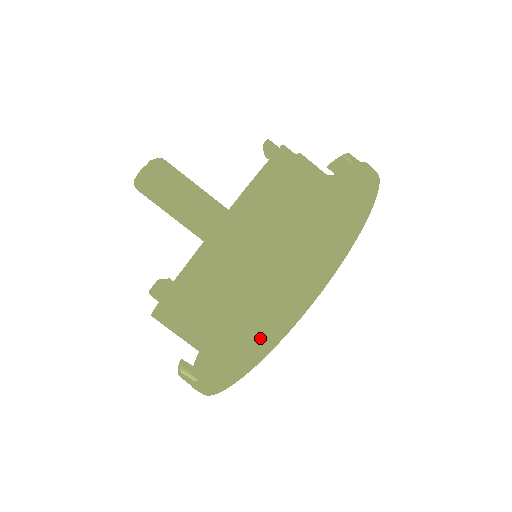
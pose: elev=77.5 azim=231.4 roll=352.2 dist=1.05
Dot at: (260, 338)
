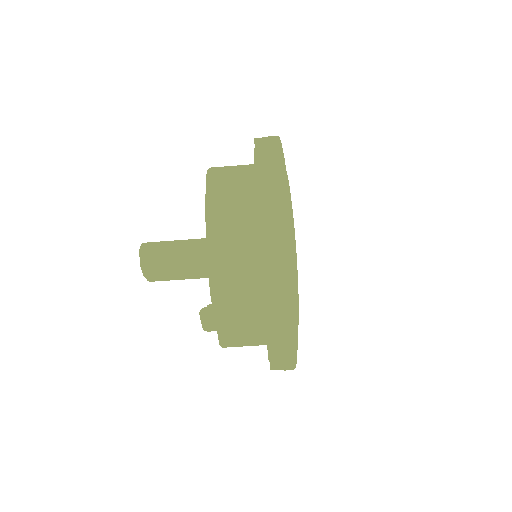
Dot at: (271, 158)
